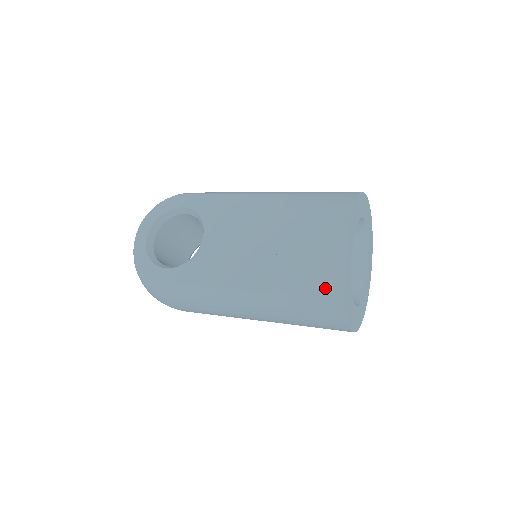
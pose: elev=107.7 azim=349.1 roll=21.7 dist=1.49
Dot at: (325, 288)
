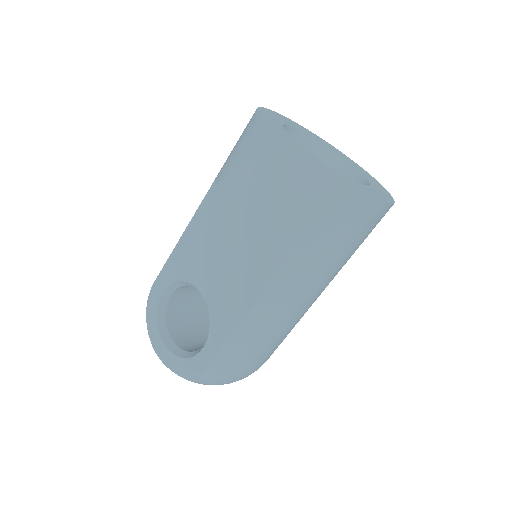
Dot at: (318, 195)
